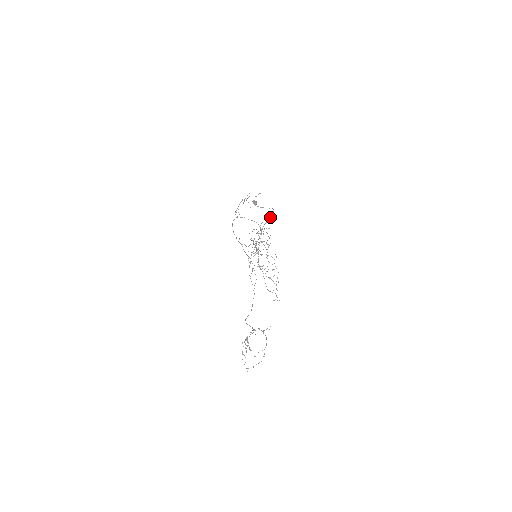
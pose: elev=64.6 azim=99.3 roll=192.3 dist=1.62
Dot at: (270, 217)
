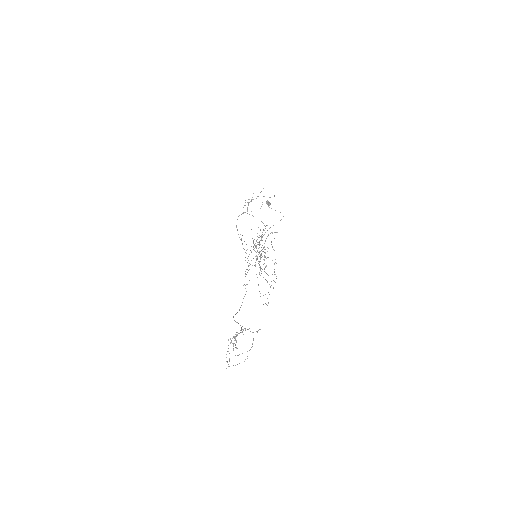
Dot at: occluded
